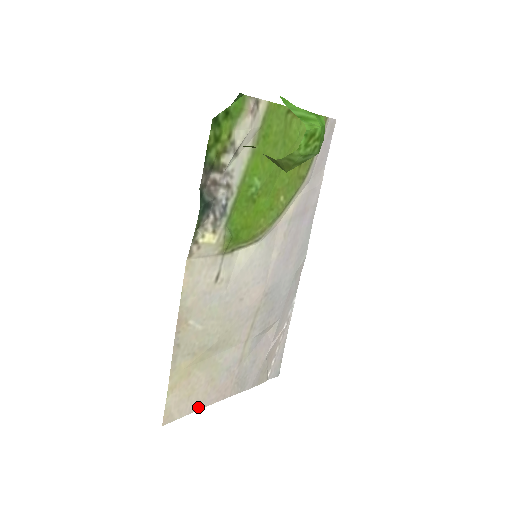
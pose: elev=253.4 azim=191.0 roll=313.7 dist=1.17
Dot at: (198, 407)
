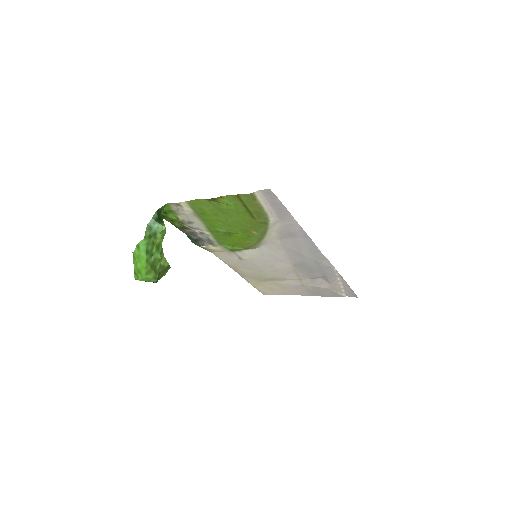
Dot at: (285, 294)
